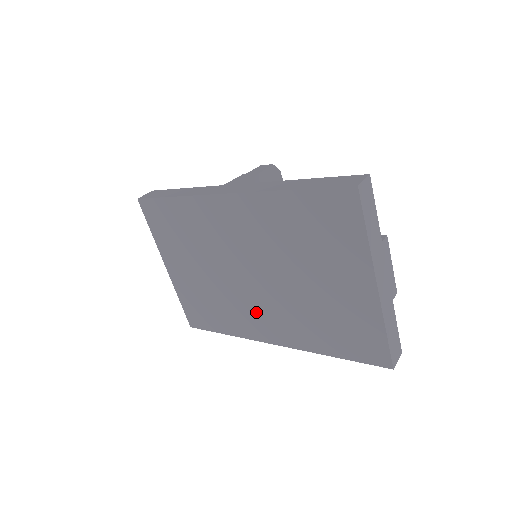
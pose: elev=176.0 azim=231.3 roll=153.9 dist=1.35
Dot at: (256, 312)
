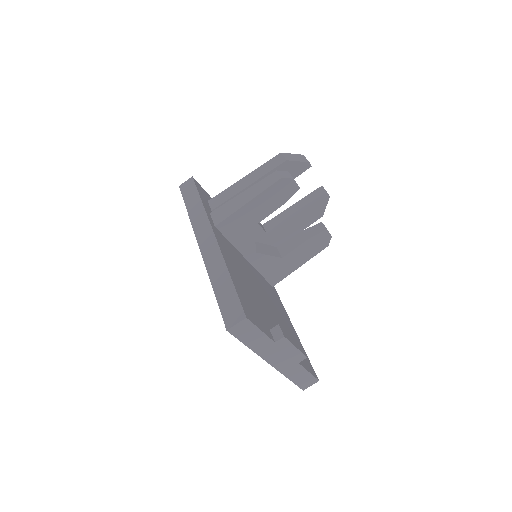
Dot at: occluded
